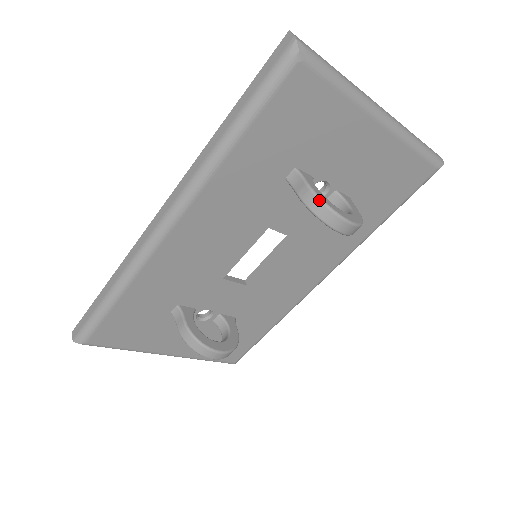
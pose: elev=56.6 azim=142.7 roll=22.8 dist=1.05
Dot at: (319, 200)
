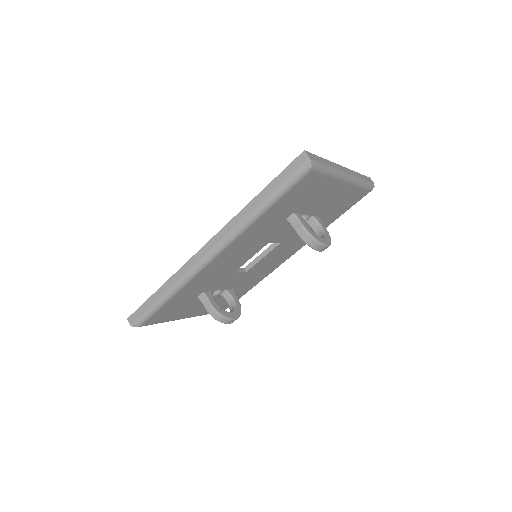
Dot at: (311, 237)
